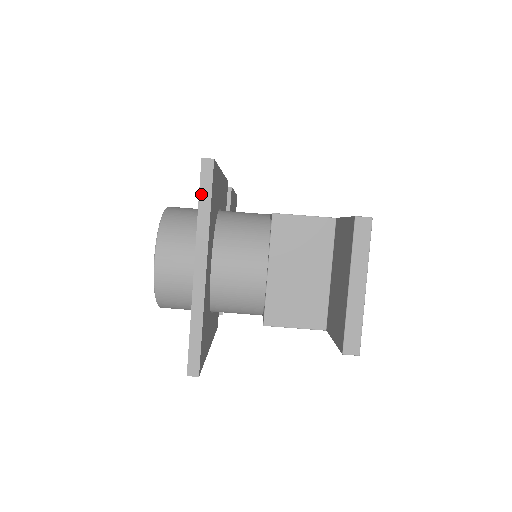
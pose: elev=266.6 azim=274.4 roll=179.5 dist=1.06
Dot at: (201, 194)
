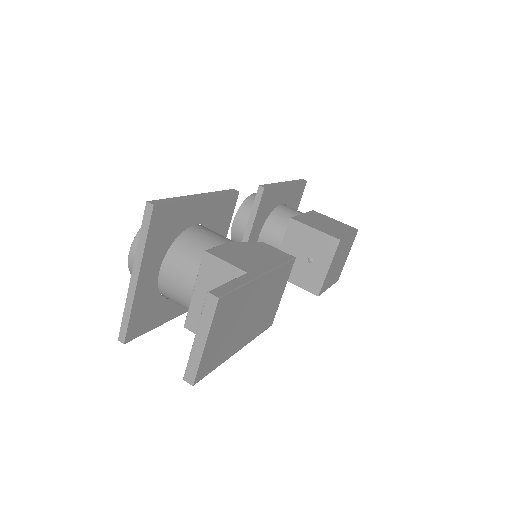
Dot at: (142, 227)
